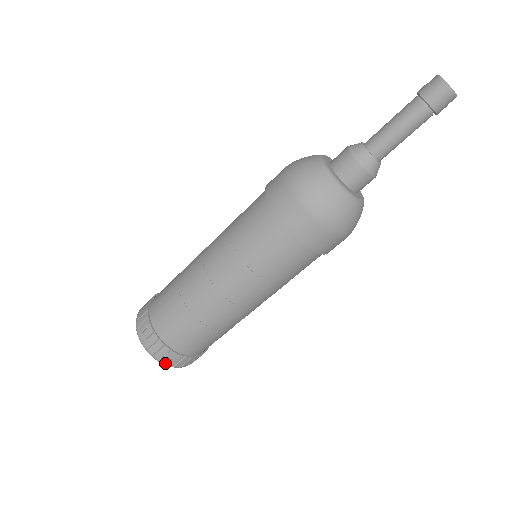
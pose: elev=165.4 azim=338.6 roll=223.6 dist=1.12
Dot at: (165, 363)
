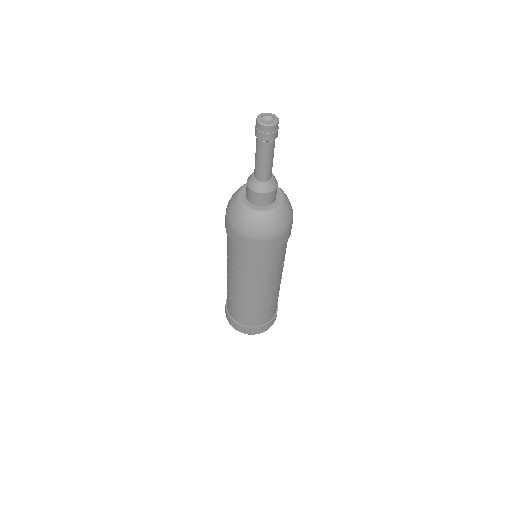
Dot at: (234, 328)
